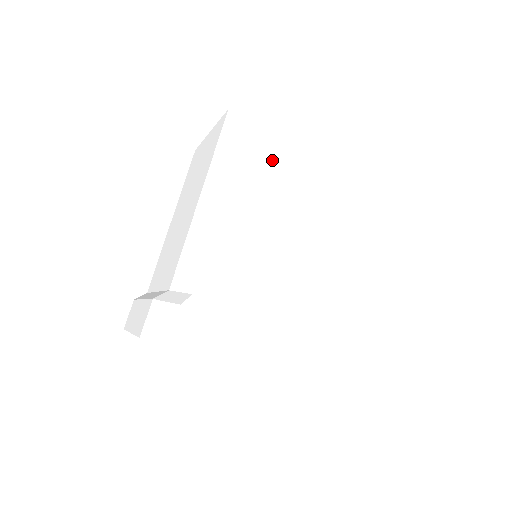
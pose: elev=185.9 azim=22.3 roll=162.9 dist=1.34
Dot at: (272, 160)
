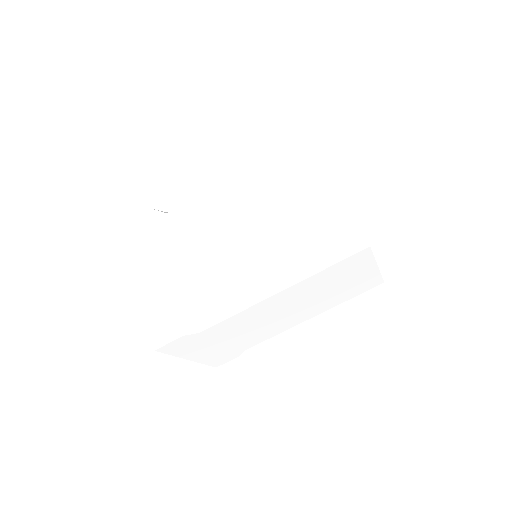
Dot at: (271, 170)
